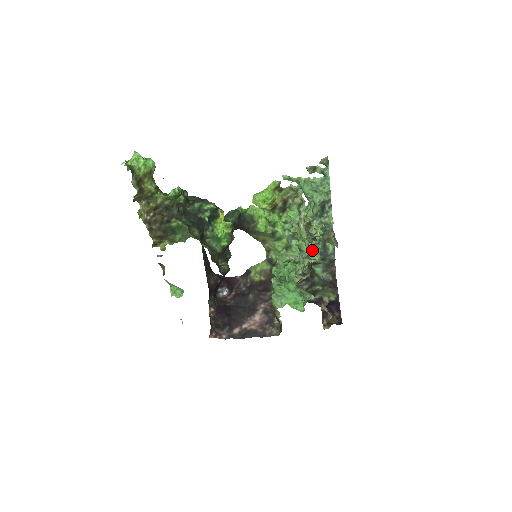
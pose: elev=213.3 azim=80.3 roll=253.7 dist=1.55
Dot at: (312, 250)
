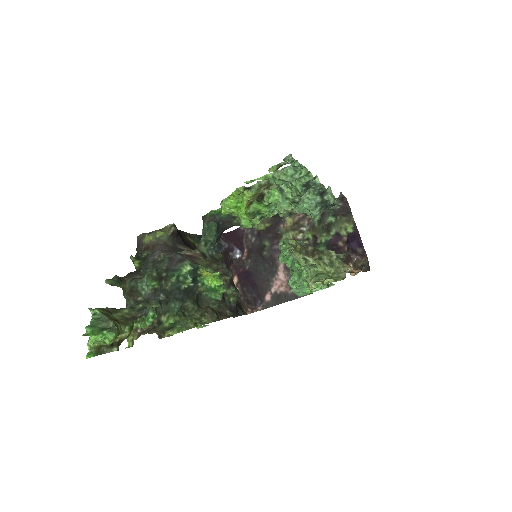
Dot at: occluded
